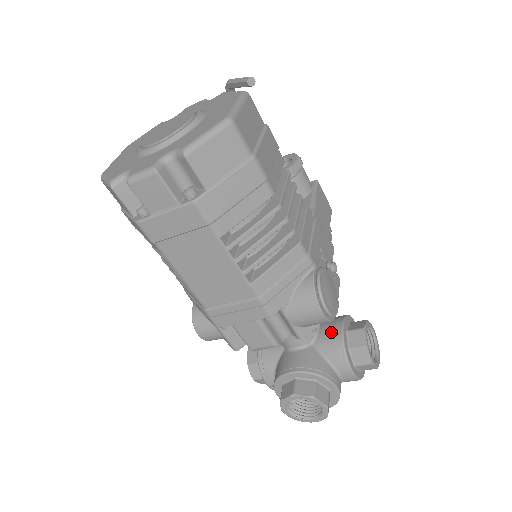
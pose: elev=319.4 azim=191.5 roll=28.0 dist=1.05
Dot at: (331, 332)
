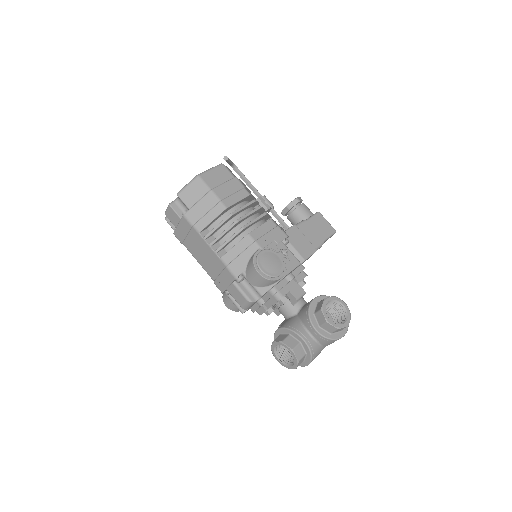
Dot at: (307, 304)
